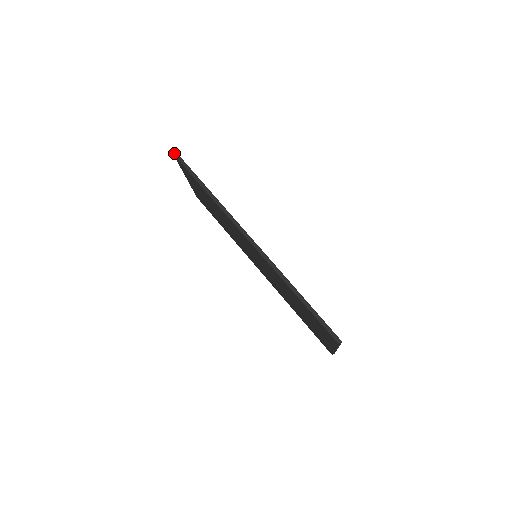
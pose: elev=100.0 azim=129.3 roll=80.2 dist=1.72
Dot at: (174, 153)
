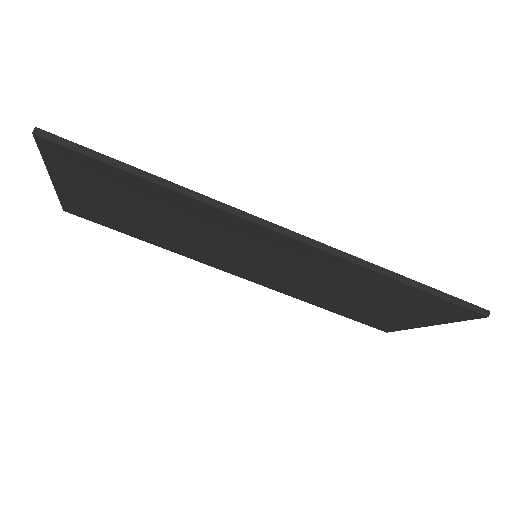
Dot at: (33, 131)
